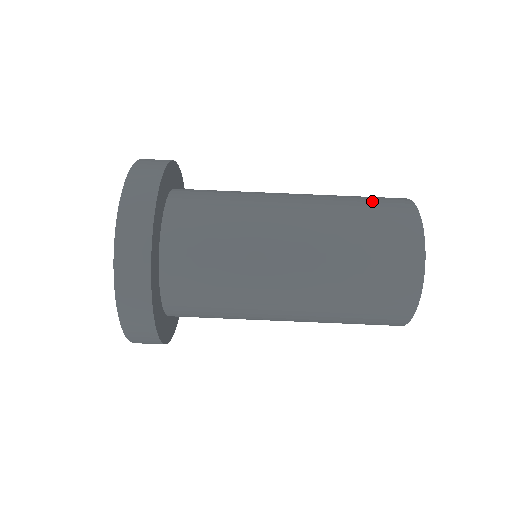
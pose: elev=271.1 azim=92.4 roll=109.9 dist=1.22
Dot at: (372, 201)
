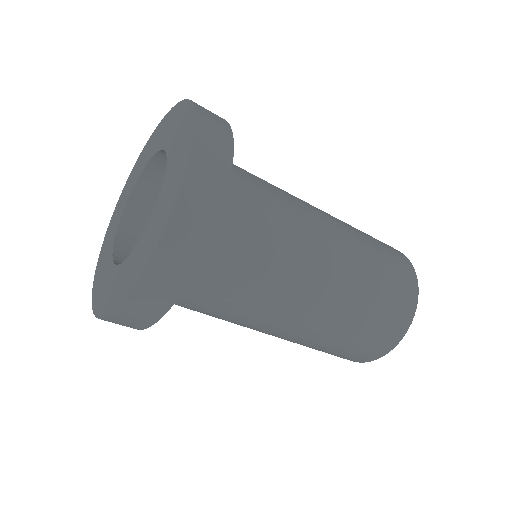
Dot at: (369, 334)
